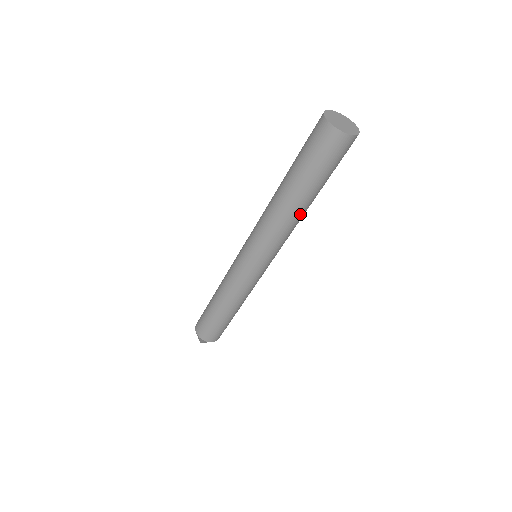
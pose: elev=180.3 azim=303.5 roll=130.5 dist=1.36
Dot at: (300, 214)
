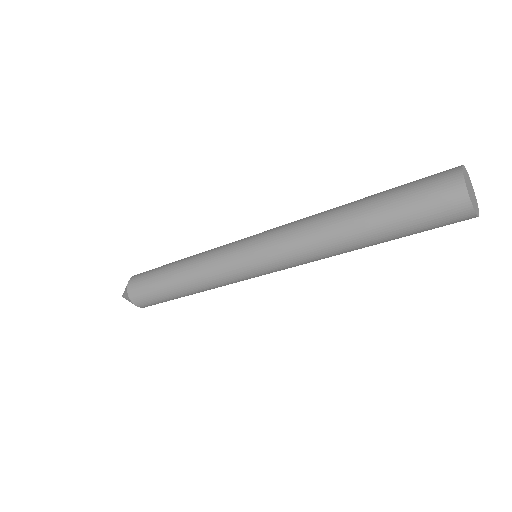
Dot at: (341, 248)
